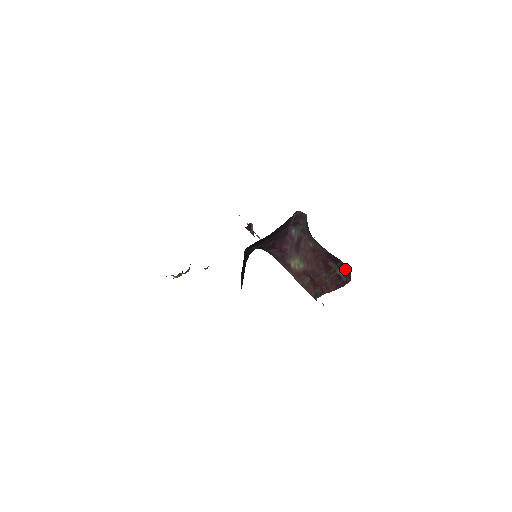
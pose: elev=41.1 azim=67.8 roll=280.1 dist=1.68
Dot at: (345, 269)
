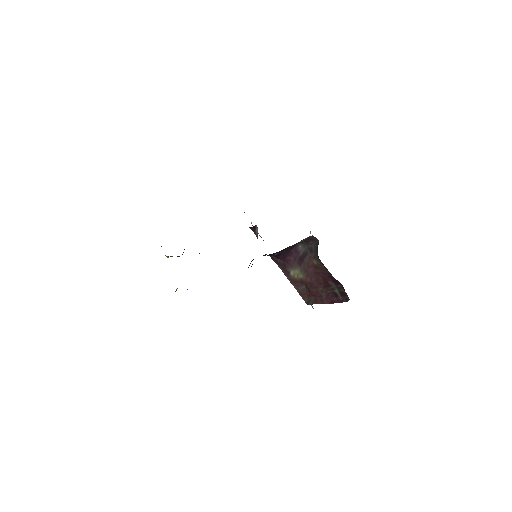
Dot at: (344, 292)
